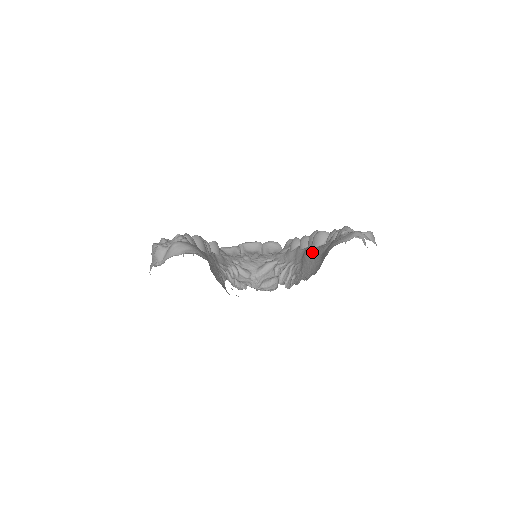
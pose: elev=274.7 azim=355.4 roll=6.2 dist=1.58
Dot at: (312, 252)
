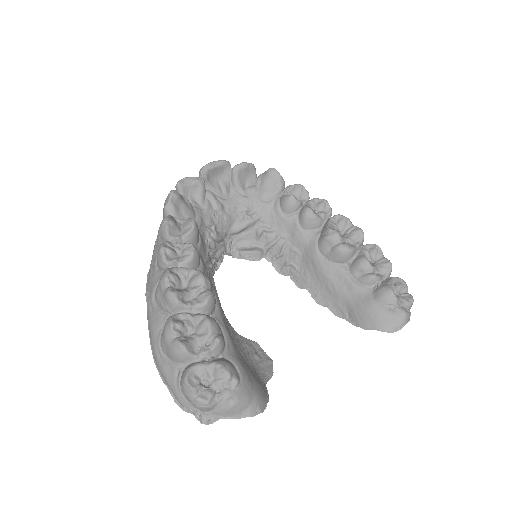
Dot at: (329, 270)
